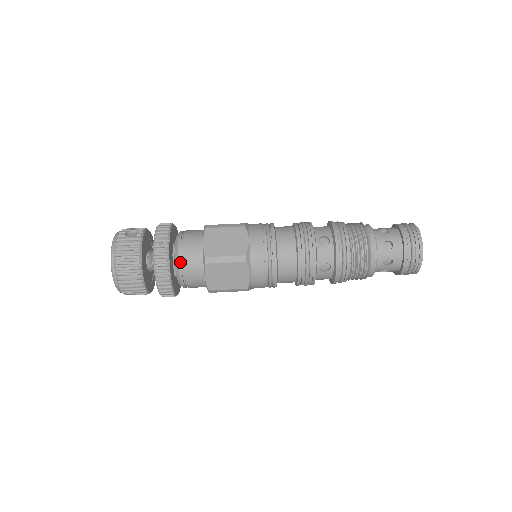
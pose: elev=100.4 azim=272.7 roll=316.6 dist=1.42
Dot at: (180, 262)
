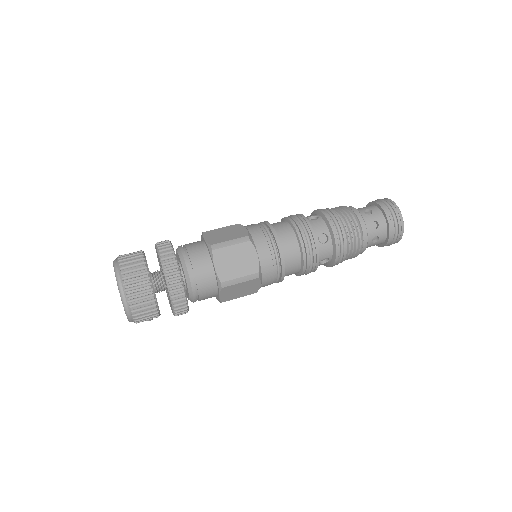
Dot at: (186, 259)
